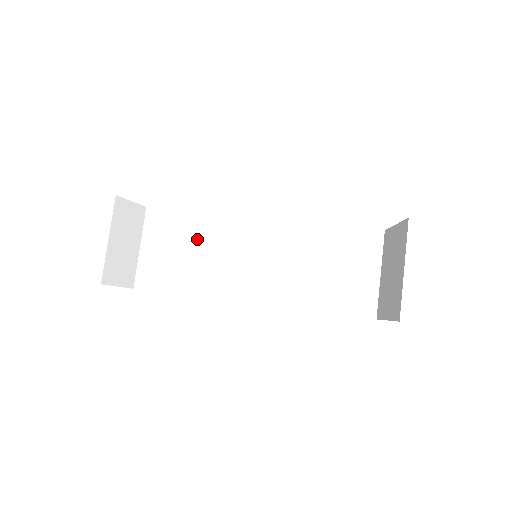
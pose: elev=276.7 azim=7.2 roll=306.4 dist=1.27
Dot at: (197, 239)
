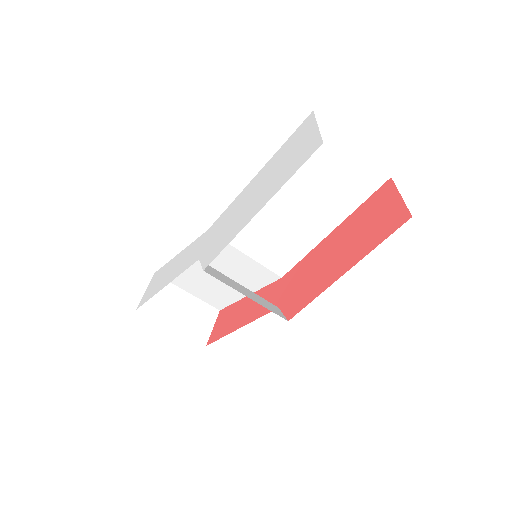
Dot at: occluded
